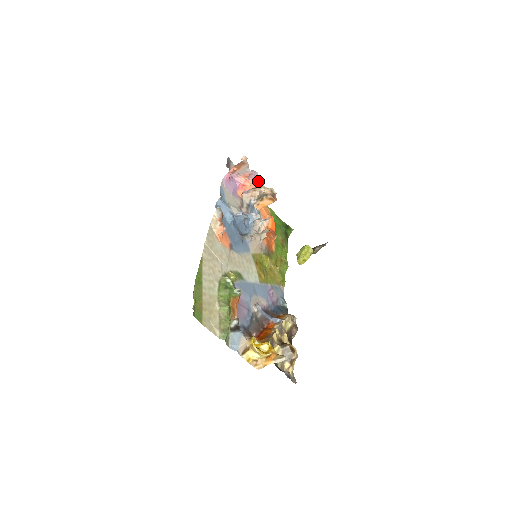
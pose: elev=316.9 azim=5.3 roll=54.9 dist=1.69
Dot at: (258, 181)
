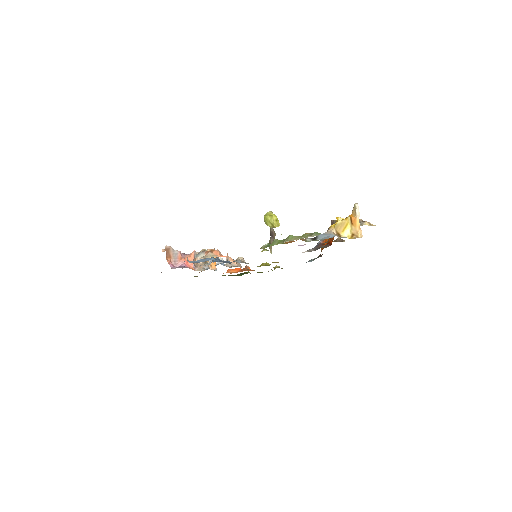
Dot at: occluded
